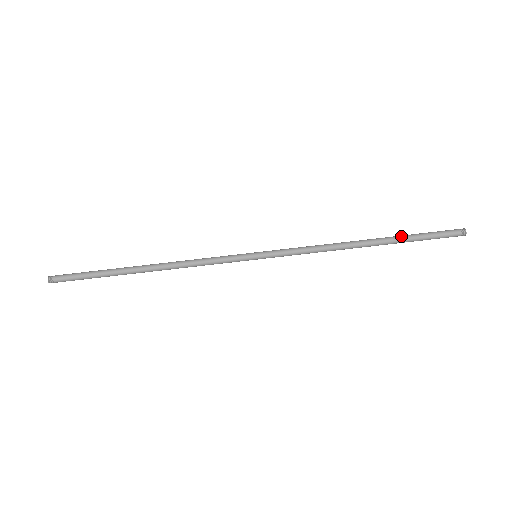
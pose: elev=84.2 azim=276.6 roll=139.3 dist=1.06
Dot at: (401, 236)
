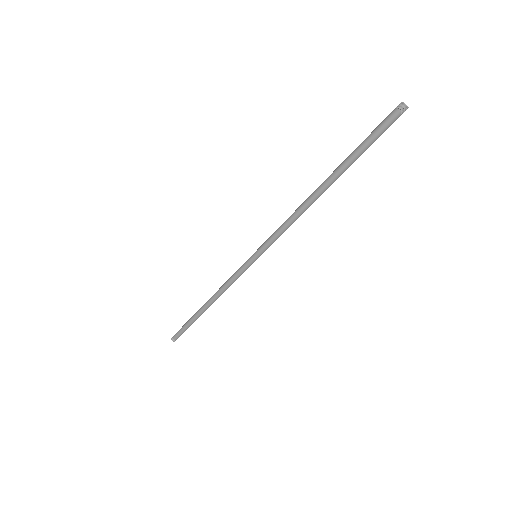
Dot at: (345, 162)
